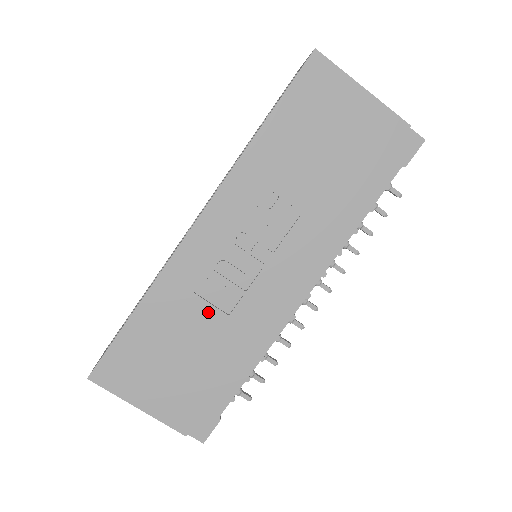
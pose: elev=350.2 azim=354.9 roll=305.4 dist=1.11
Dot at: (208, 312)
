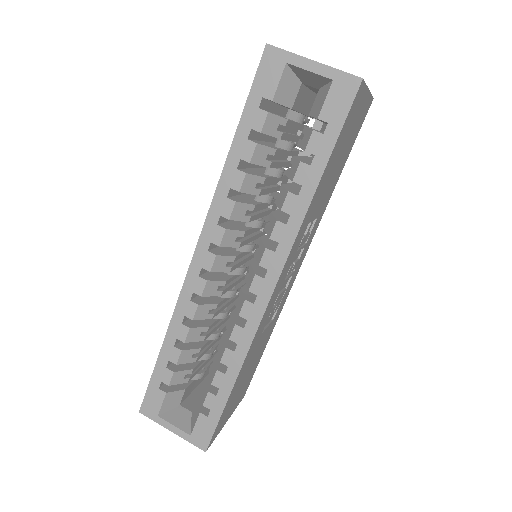
Dot at: (265, 333)
